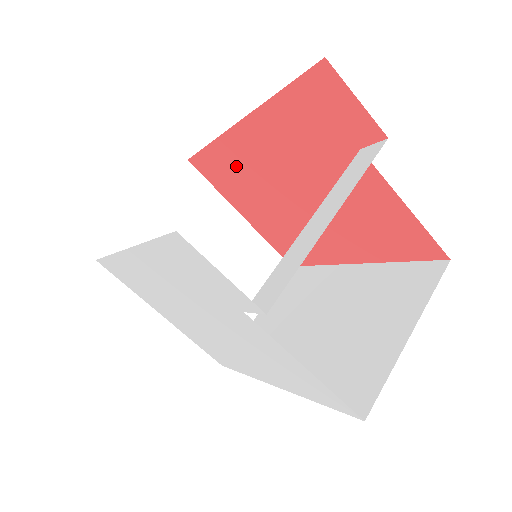
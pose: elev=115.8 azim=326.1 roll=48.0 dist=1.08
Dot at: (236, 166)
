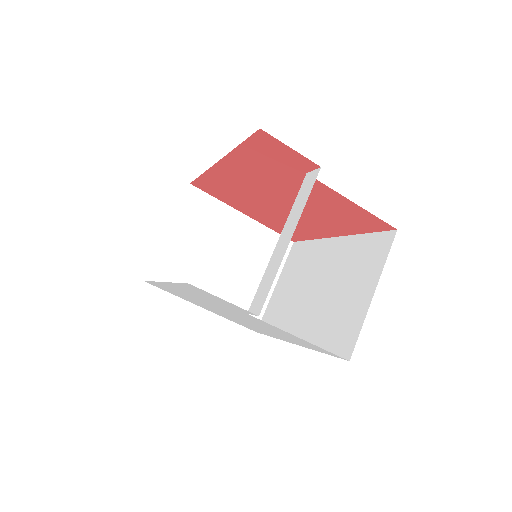
Dot at: (227, 186)
